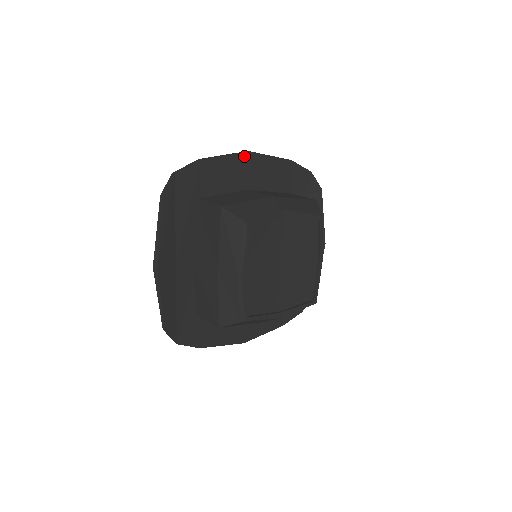
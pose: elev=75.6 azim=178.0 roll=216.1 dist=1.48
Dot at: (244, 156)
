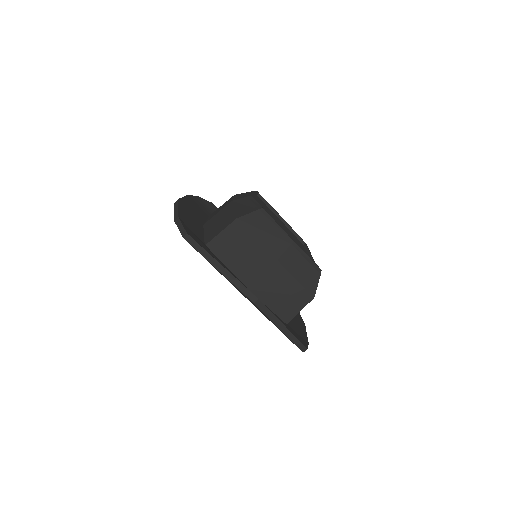
Dot at: (180, 204)
